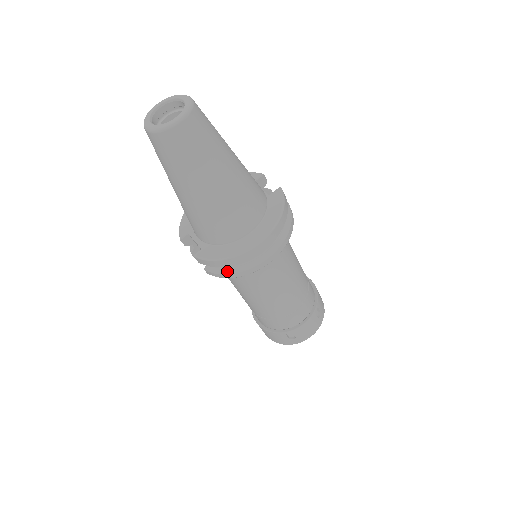
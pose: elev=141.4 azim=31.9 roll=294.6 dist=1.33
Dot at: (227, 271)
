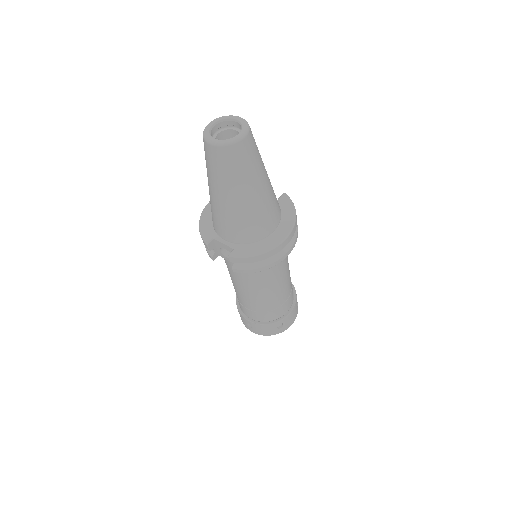
Dot at: (256, 266)
